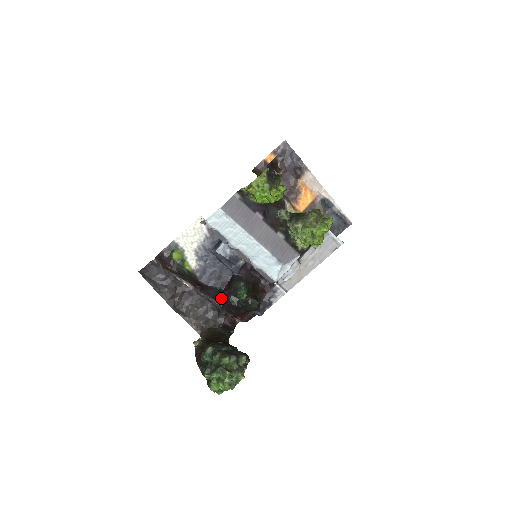
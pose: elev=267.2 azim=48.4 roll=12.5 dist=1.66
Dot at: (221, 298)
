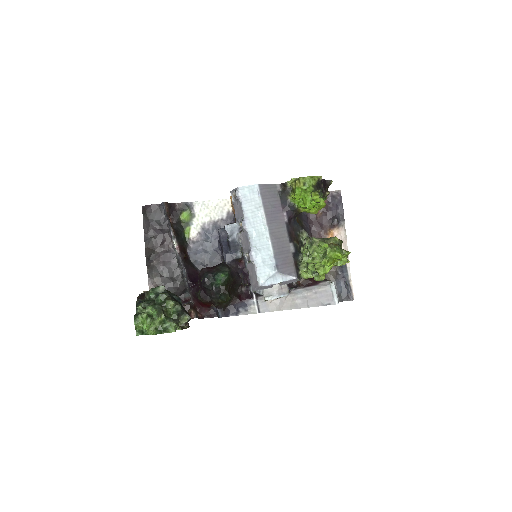
Dot at: (195, 280)
